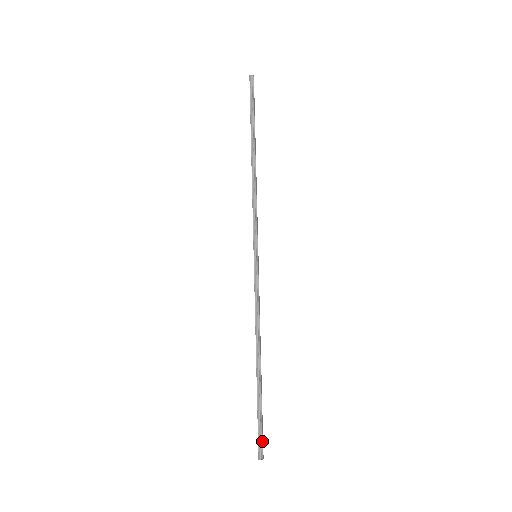
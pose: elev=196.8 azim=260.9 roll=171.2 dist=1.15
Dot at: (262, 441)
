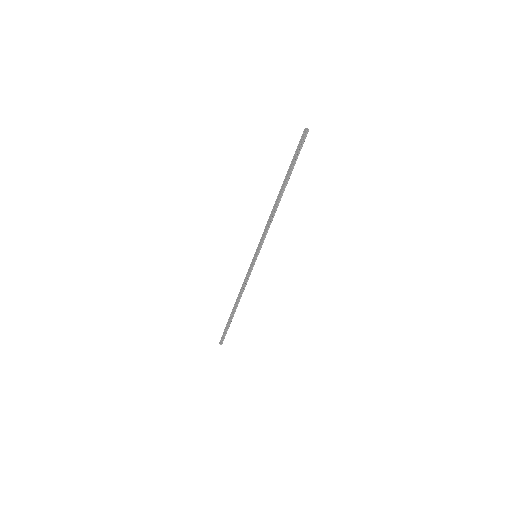
Dot at: occluded
